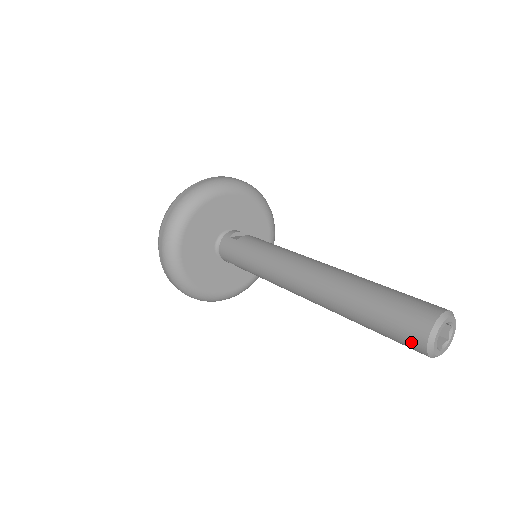
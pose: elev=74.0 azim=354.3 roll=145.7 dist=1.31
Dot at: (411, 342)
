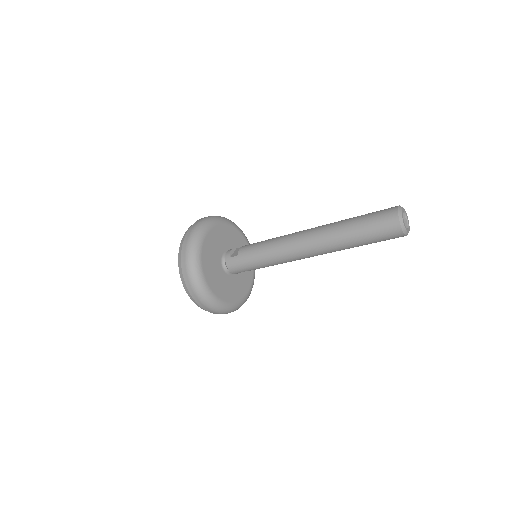
Dot at: (393, 235)
